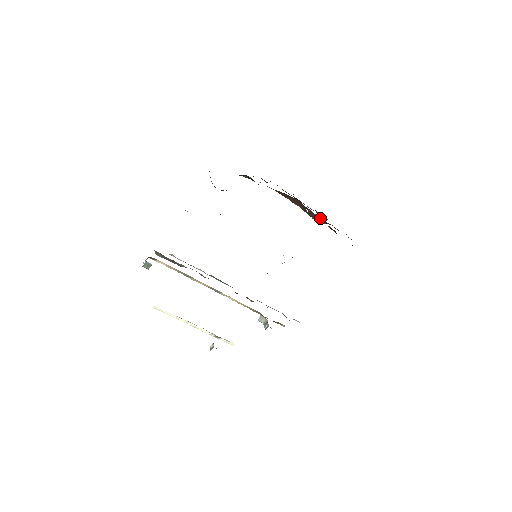
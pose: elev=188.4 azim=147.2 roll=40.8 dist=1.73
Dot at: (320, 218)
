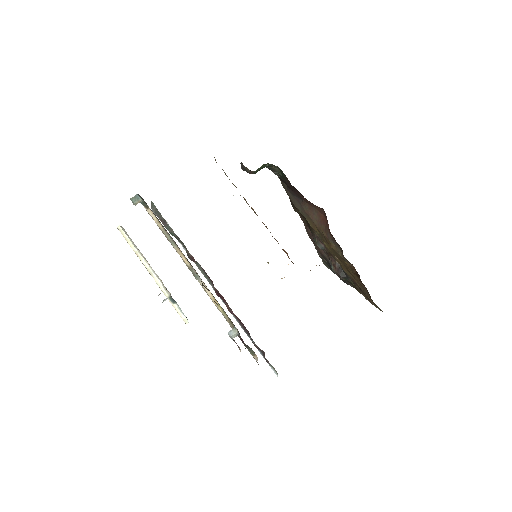
Dot at: (341, 269)
